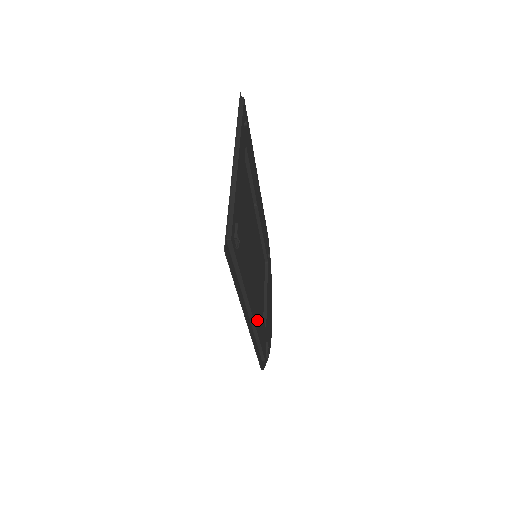
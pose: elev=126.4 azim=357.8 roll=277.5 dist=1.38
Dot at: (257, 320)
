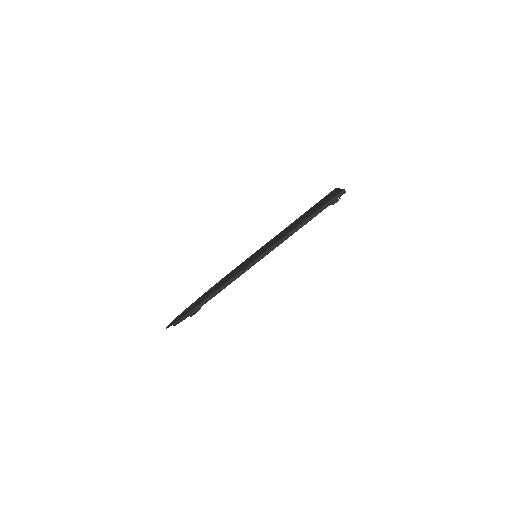
Dot at: occluded
